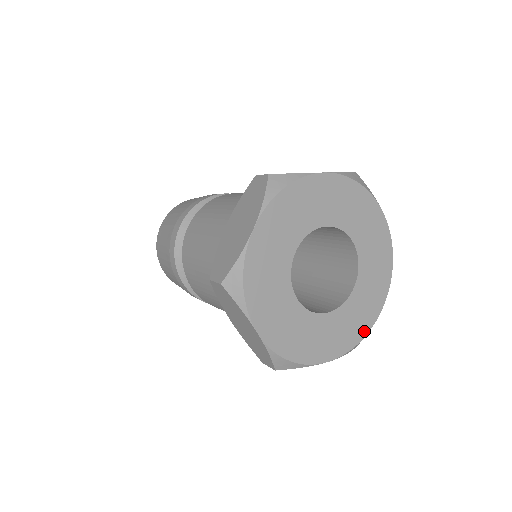
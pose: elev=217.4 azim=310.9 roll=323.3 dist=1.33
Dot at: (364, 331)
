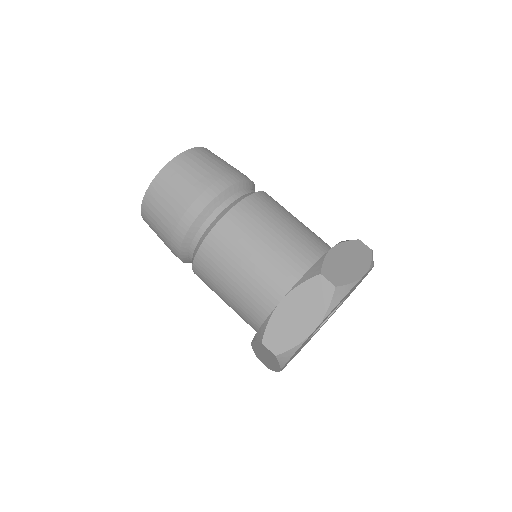
Dot at: (319, 329)
